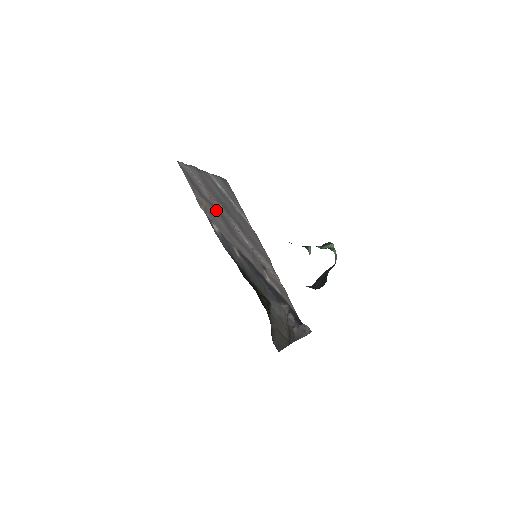
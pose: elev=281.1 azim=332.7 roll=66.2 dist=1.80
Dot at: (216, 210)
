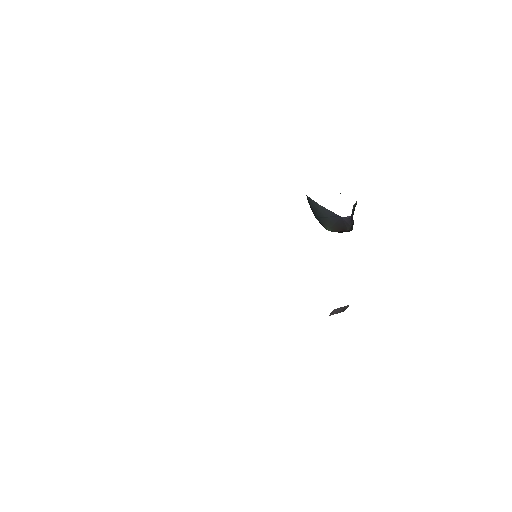
Dot at: occluded
